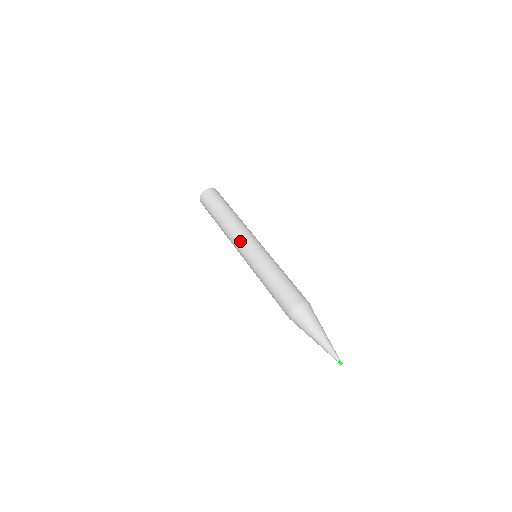
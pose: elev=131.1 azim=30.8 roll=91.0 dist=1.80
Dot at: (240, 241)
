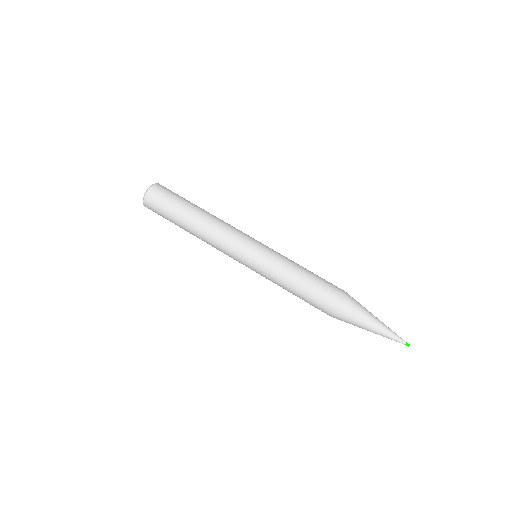
Dot at: (231, 249)
